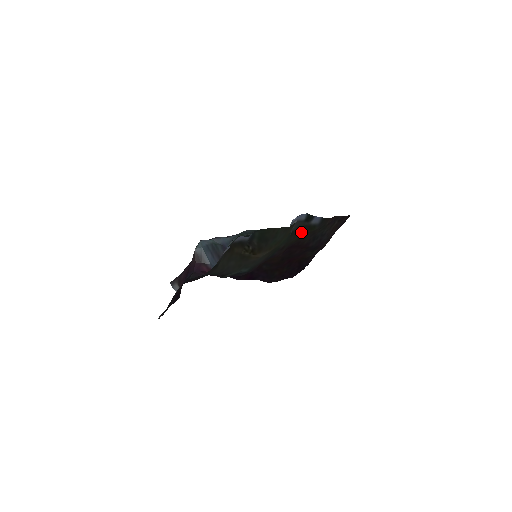
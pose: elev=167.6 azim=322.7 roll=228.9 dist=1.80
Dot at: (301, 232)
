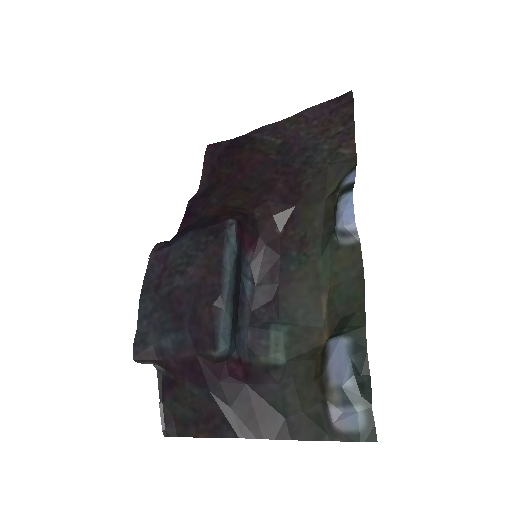
Dot at: (327, 206)
